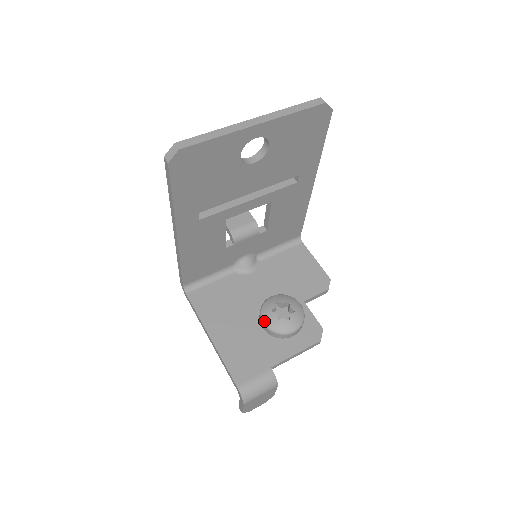
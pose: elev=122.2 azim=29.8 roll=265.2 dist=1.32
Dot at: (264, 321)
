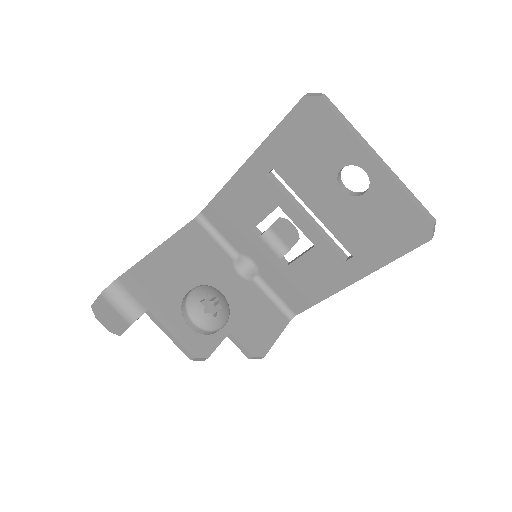
Dot at: (194, 289)
